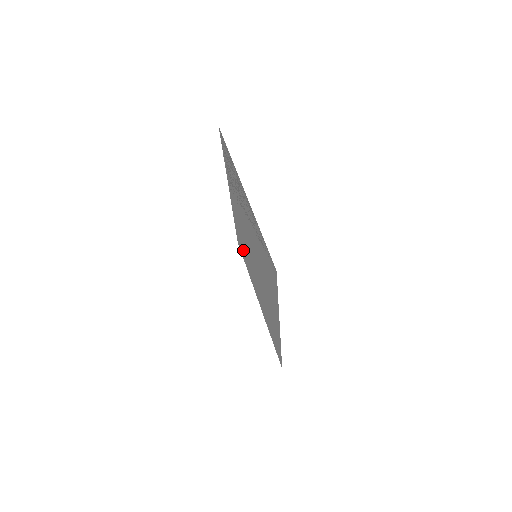
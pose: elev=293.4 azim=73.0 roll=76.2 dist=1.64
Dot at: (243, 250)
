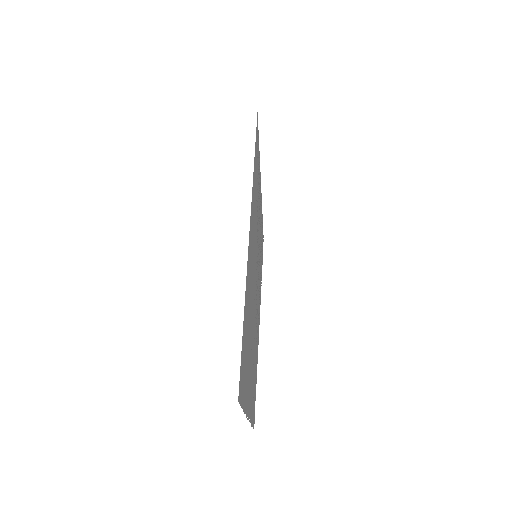
Dot at: (254, 387)
